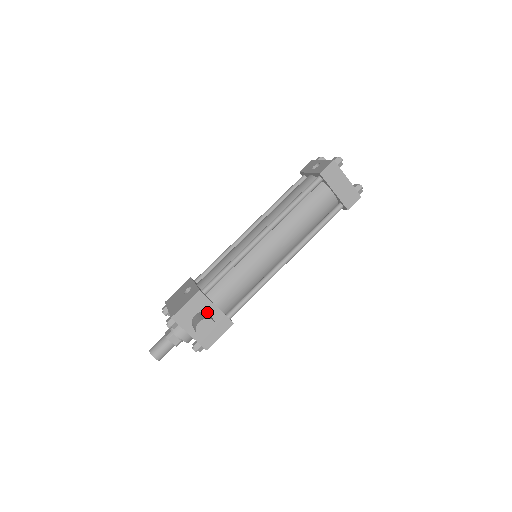
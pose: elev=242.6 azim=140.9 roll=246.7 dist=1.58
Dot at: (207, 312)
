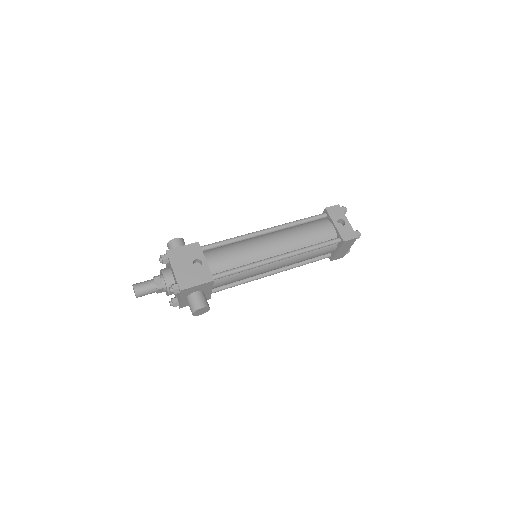
Dot at: (204, 291)
